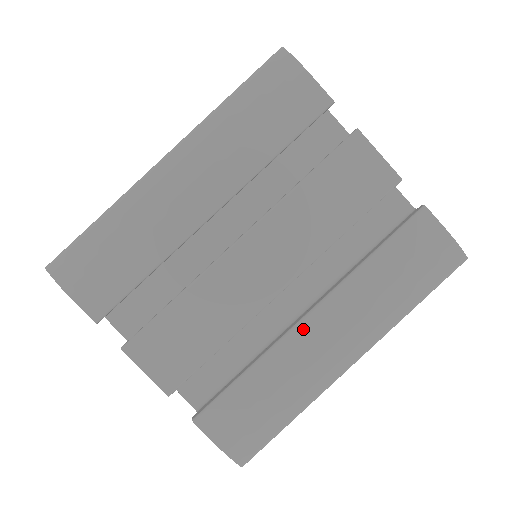
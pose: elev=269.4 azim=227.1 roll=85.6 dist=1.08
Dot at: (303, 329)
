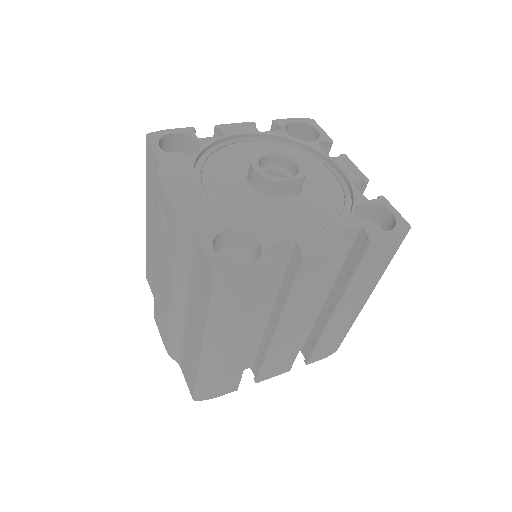
Dot at: (335, 318)
